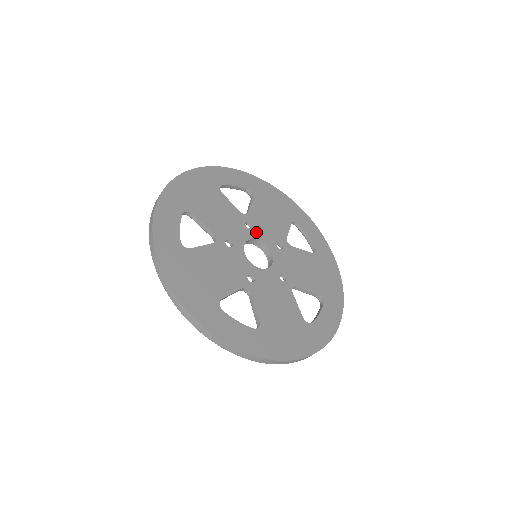
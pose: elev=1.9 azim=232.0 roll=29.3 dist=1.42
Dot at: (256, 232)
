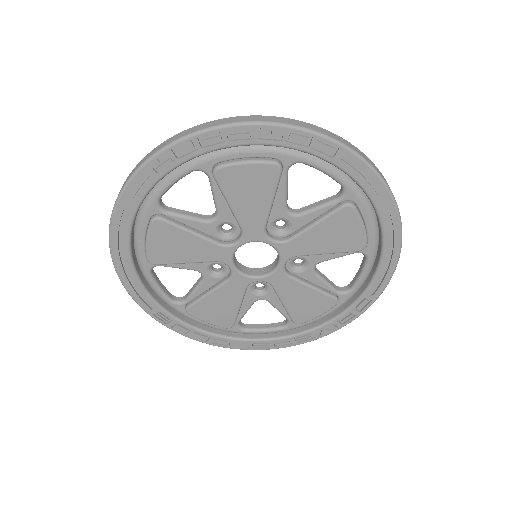
Dot at: occluded
